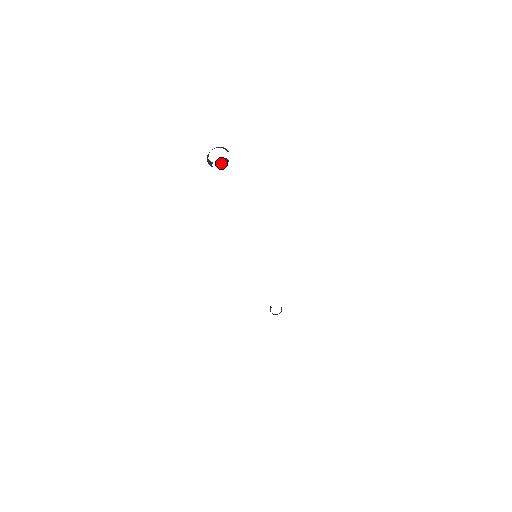
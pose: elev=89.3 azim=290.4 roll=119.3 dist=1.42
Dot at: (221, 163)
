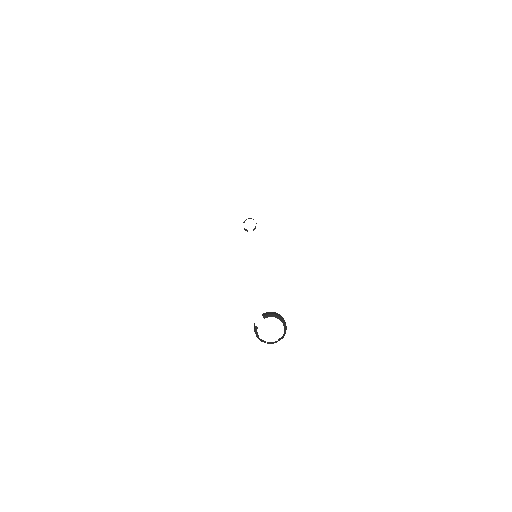
Dot at: (268, 343)
